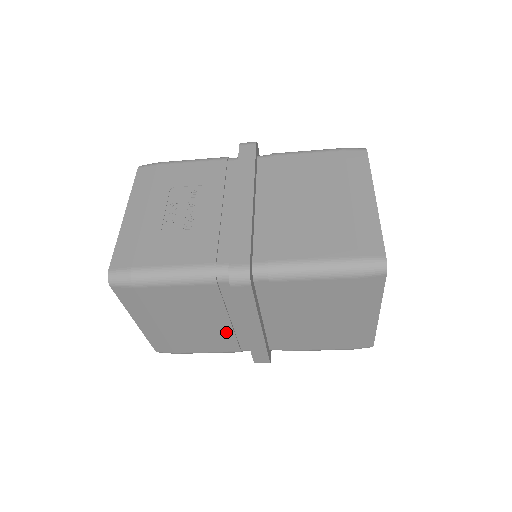
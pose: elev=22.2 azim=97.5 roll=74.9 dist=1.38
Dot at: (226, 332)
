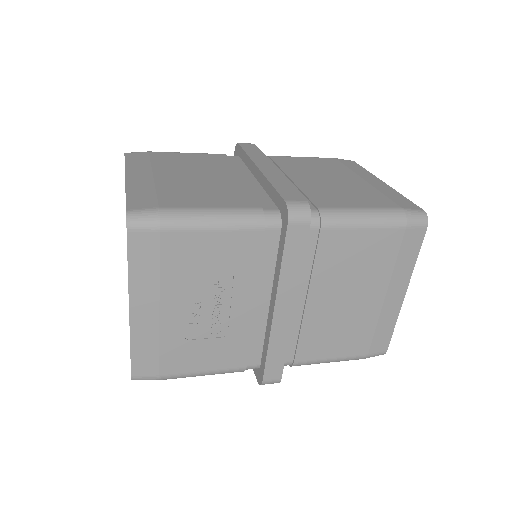
Dot at: occluded
